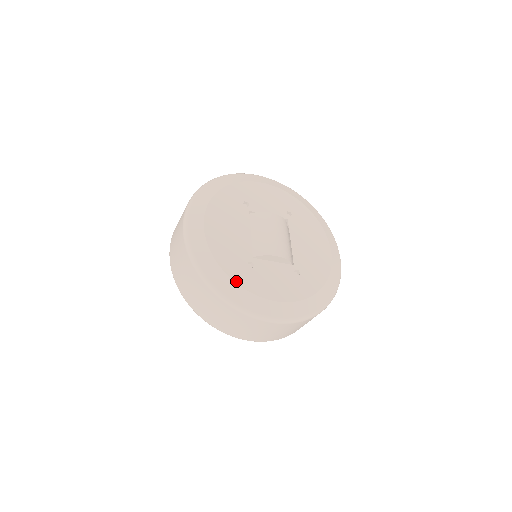
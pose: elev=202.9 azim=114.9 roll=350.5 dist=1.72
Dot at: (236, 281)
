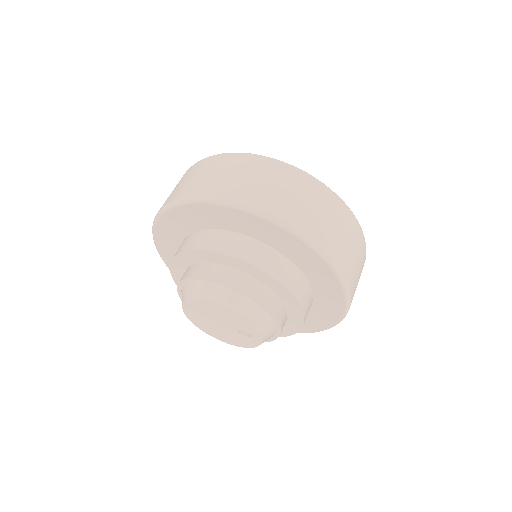
Dot at: occluded
